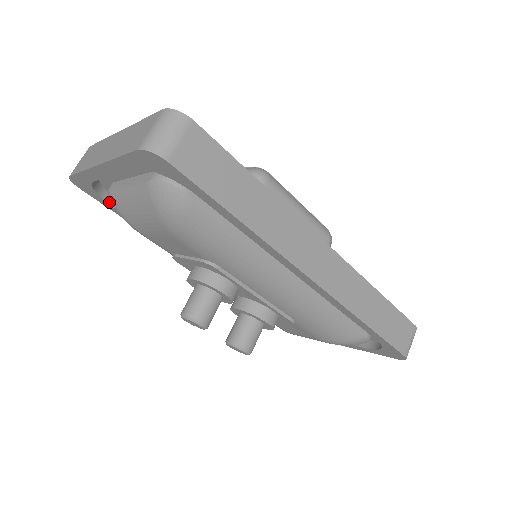
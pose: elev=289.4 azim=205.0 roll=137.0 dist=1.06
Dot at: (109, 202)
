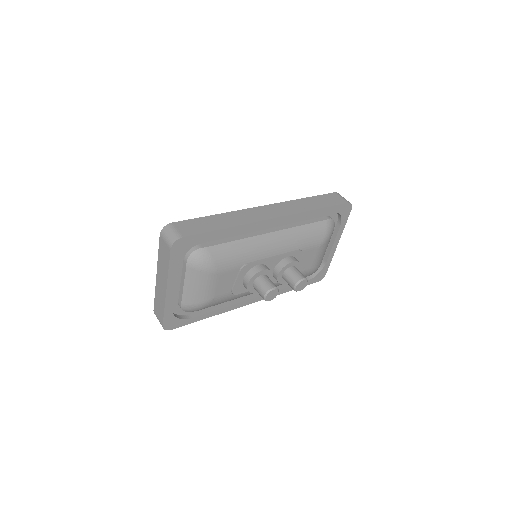
Dot at: (187, 318)
